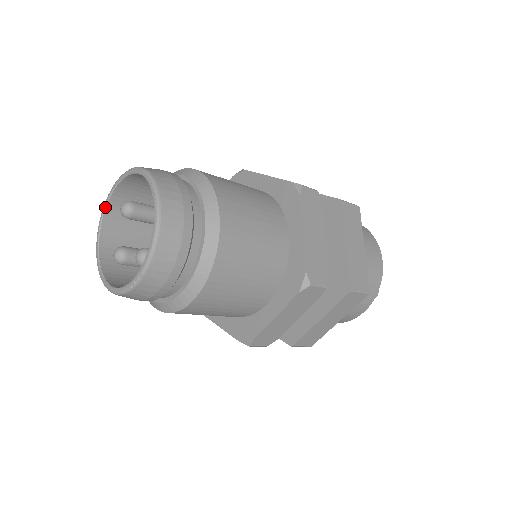
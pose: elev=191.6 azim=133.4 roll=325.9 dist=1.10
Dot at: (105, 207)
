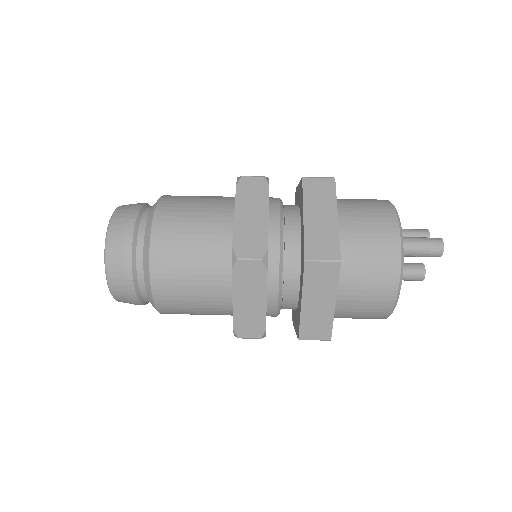
Dot at: occluded
